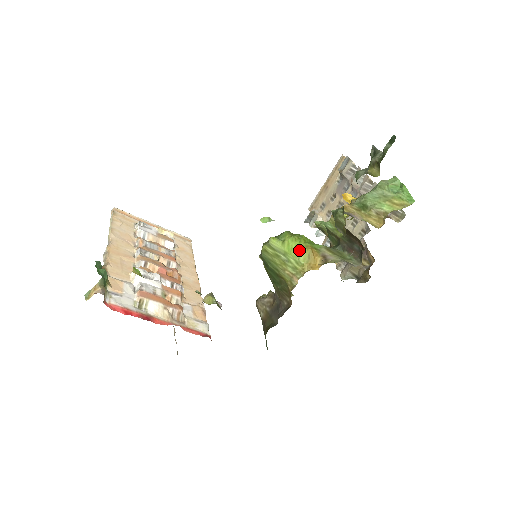
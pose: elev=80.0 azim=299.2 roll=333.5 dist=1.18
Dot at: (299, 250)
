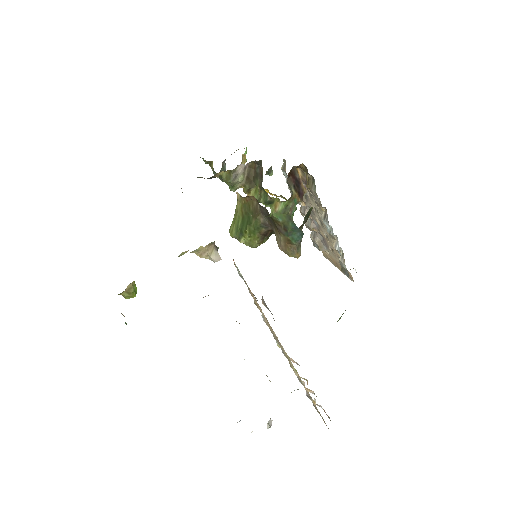
Dot at: occluded
